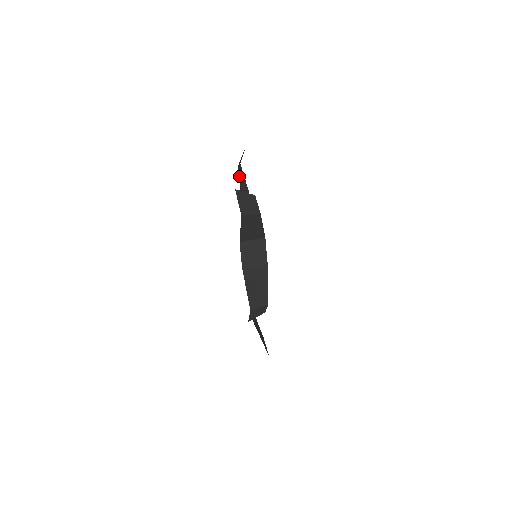
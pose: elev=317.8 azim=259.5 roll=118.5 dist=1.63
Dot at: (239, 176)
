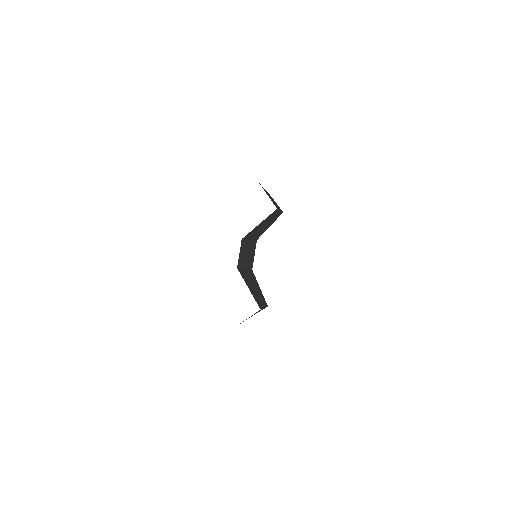
Dot at: occluded
